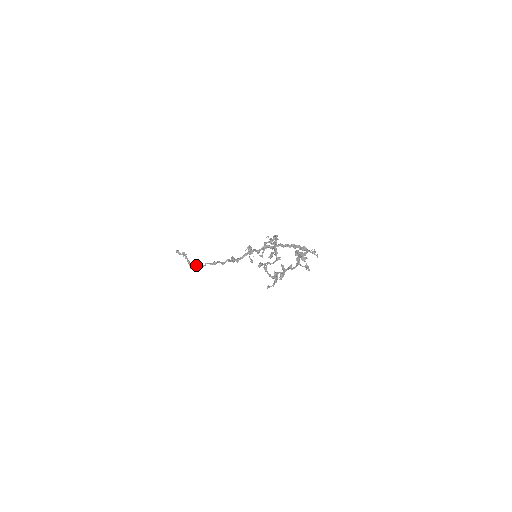
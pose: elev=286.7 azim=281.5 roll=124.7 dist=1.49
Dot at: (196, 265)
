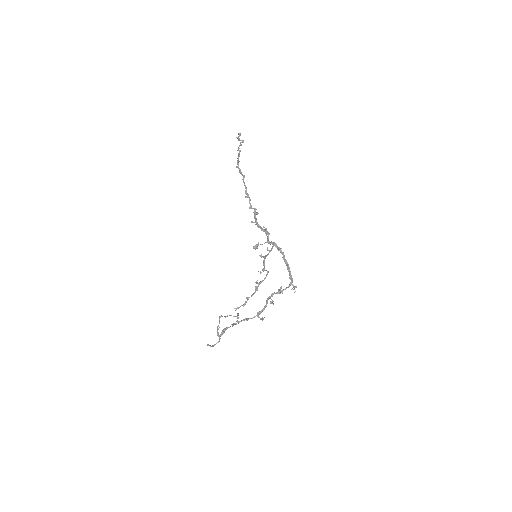
Dot at: (240, 173)
